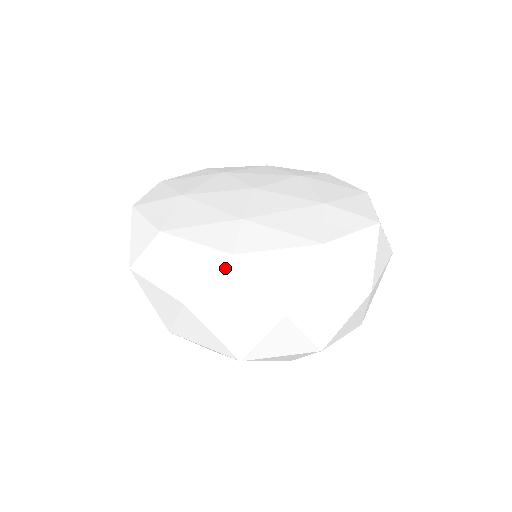
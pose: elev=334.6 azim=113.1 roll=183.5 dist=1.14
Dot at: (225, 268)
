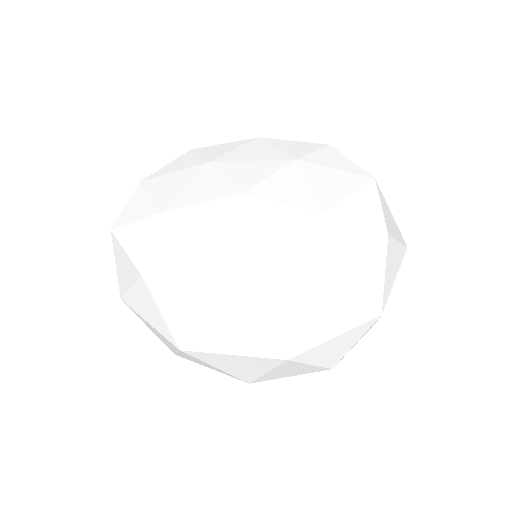
Dot at: (215, 321)
